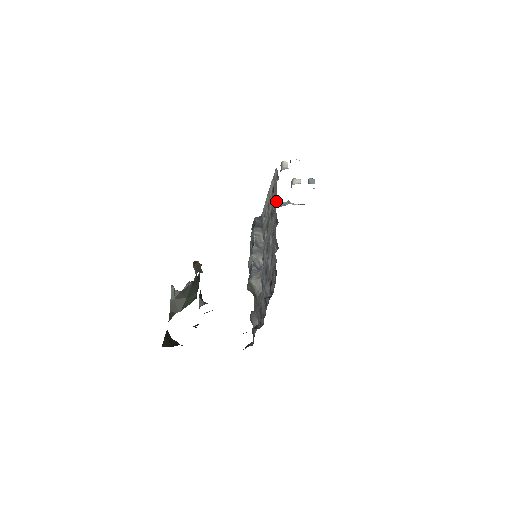
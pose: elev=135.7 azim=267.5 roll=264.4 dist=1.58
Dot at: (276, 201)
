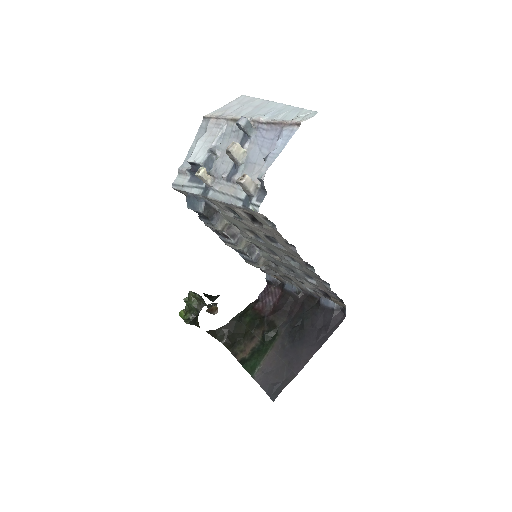
Dot at: (289, 246)
